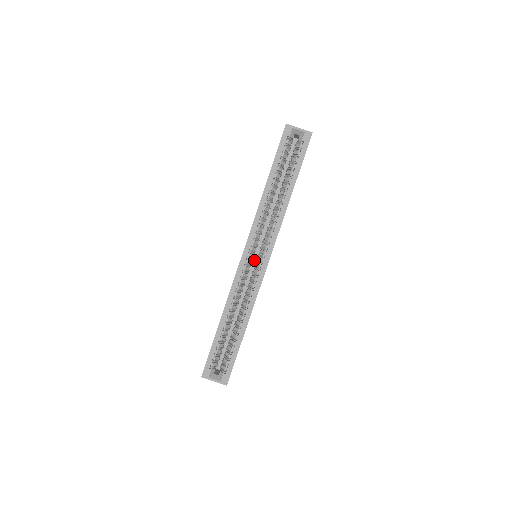
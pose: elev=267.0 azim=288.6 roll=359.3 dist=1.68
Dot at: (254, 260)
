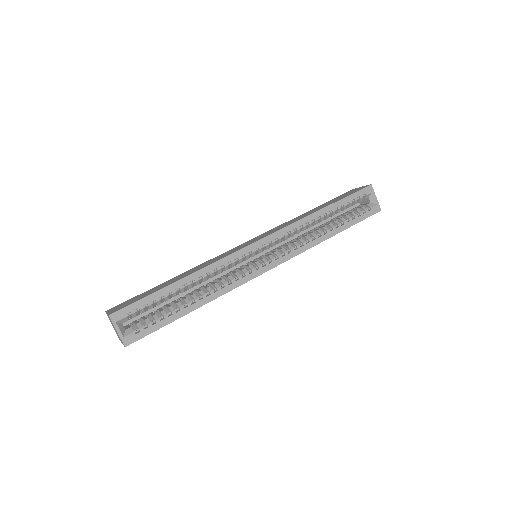
Dot at: (249, 258)
